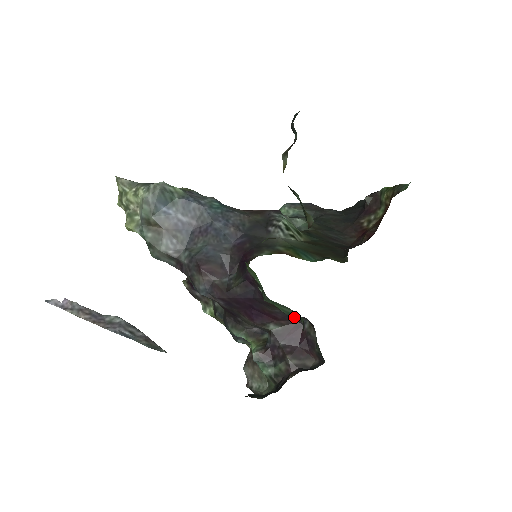
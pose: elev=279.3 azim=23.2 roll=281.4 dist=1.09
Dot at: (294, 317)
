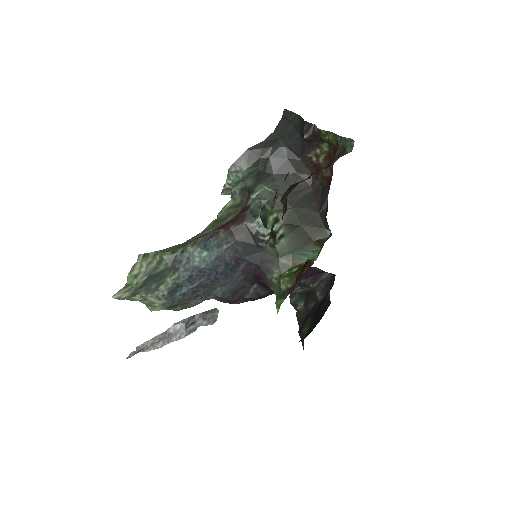
Dot at: occluded
